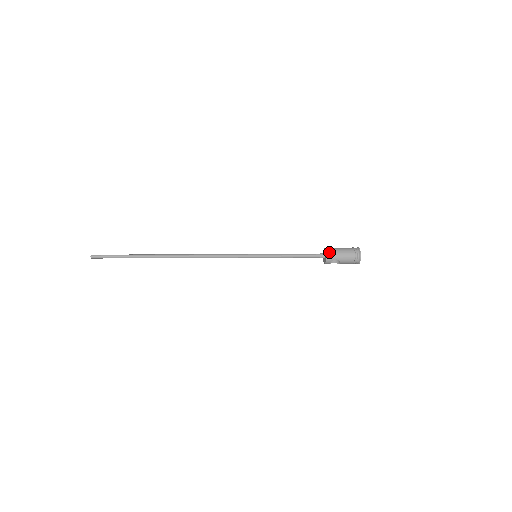
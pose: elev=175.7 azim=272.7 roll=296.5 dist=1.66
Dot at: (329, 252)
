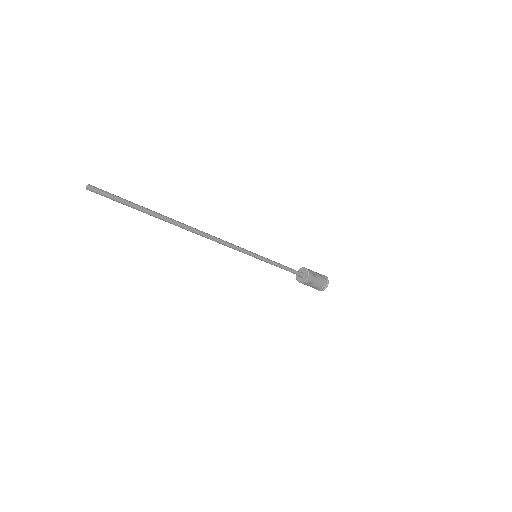
Dot at: occluded
